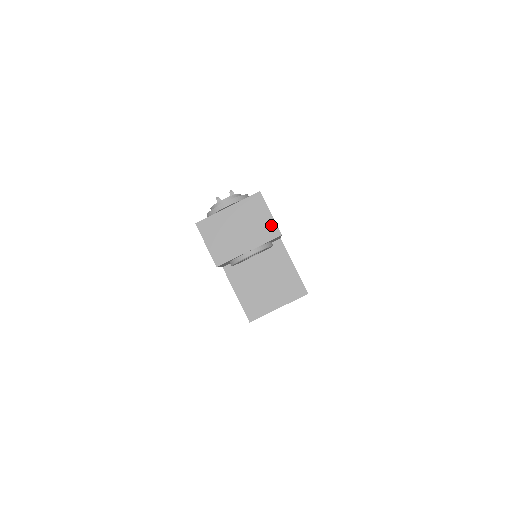
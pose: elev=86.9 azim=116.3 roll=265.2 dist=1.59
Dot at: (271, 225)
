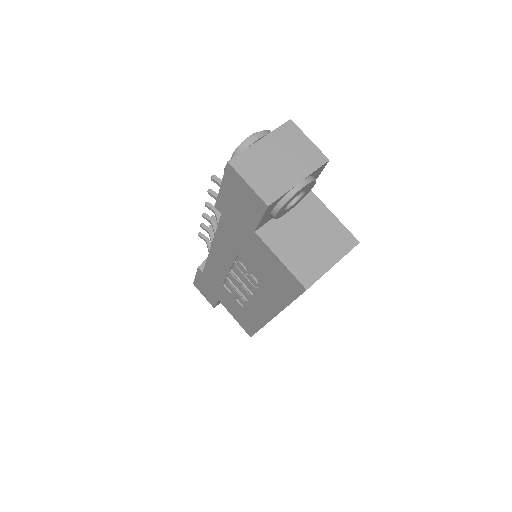
Dot at: (314, 151)
